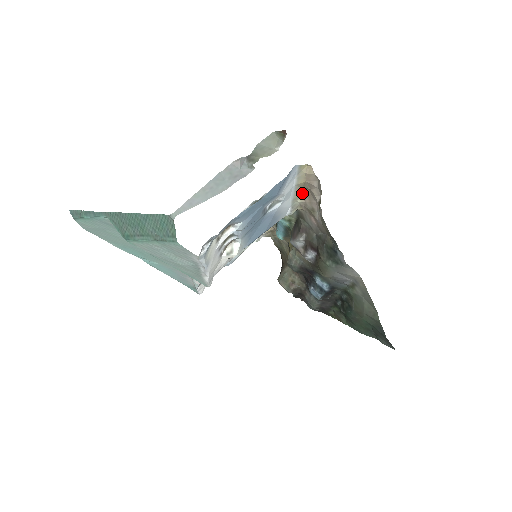
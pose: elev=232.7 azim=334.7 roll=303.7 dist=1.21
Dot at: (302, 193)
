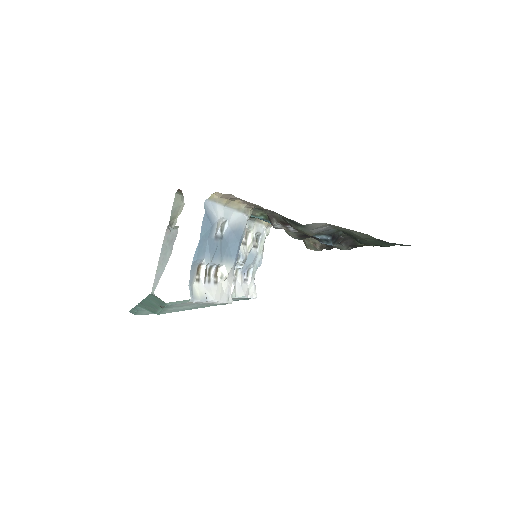
Dot at: (239, 202)
